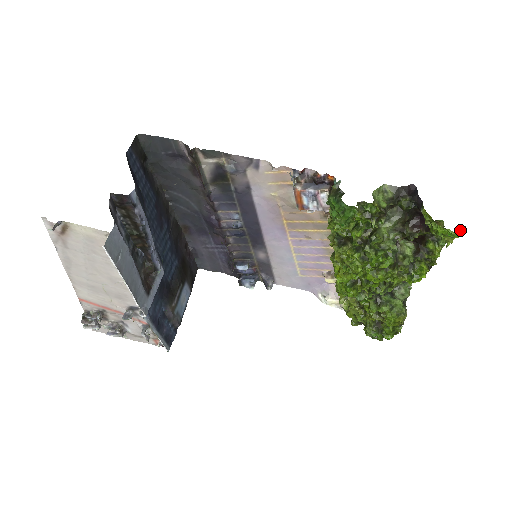
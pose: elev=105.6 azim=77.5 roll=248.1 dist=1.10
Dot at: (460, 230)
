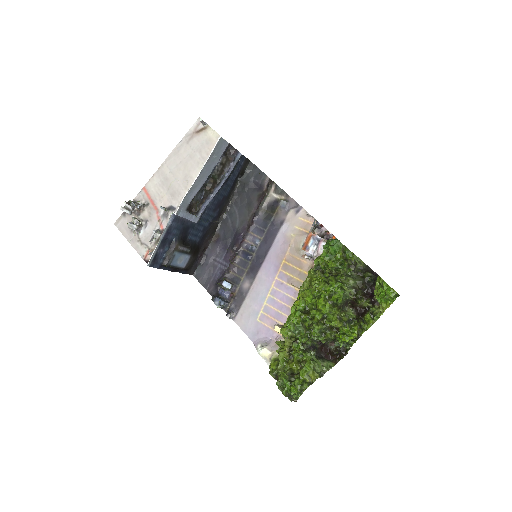
Dot at: occluded
